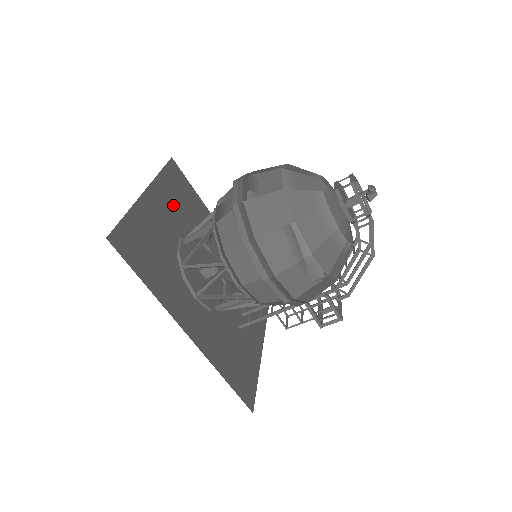
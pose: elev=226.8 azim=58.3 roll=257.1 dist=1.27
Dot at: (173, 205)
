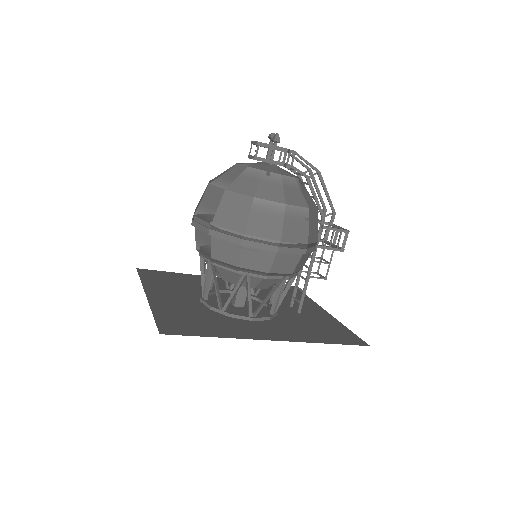
Dot at: (172, 289)
